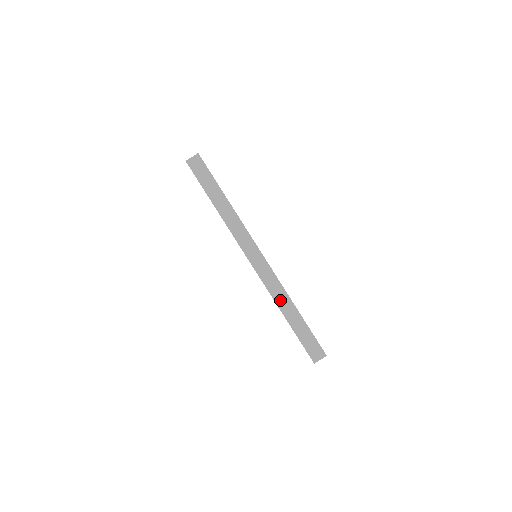
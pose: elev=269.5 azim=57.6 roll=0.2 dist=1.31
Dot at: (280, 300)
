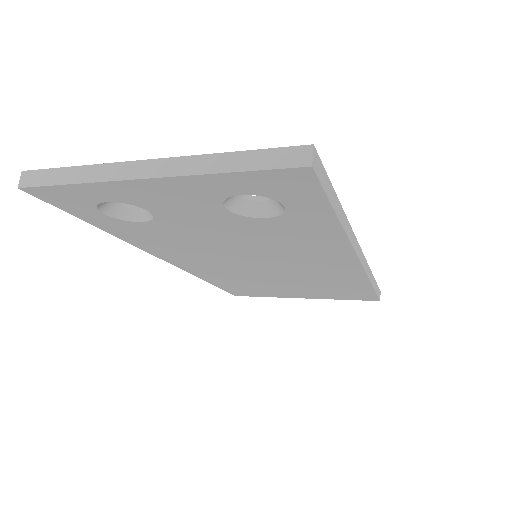
Dot at: (206, 167)
